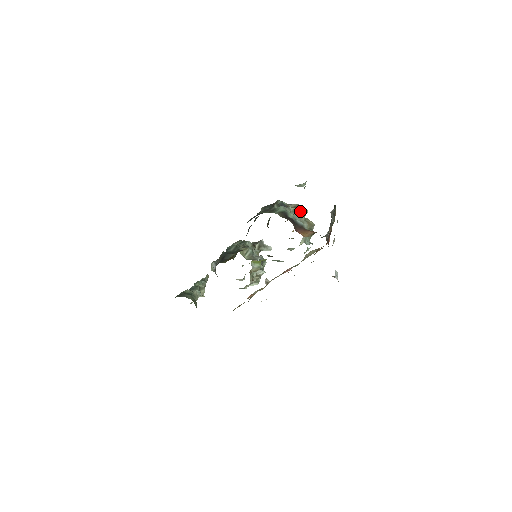
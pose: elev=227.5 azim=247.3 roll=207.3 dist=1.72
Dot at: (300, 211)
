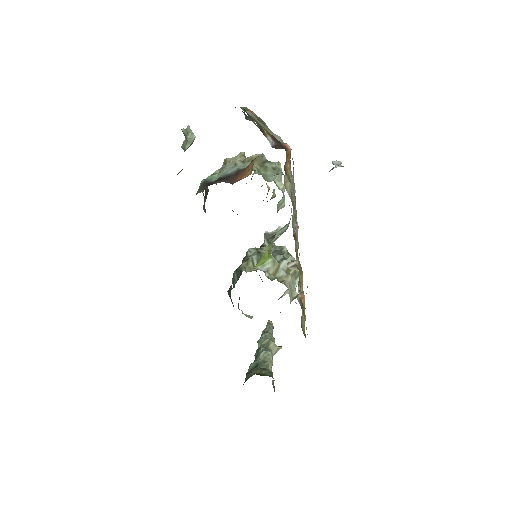
Dot at: occluded
